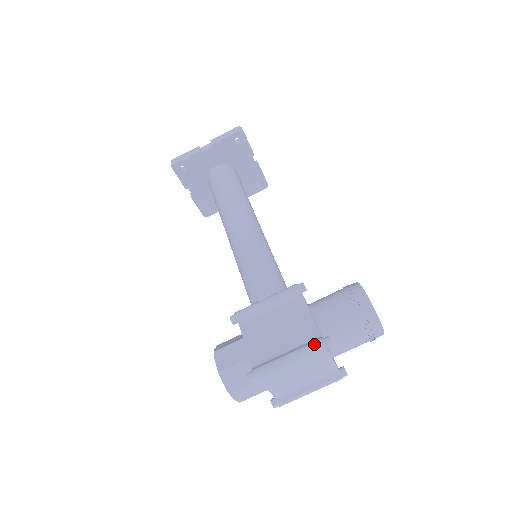
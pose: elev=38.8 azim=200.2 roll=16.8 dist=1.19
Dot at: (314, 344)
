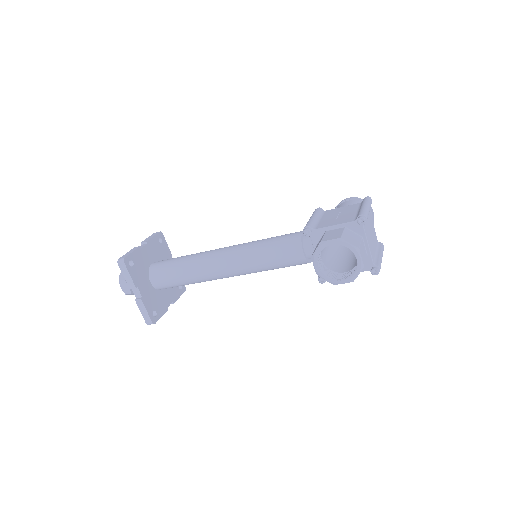
Dot at: (365, 199)
